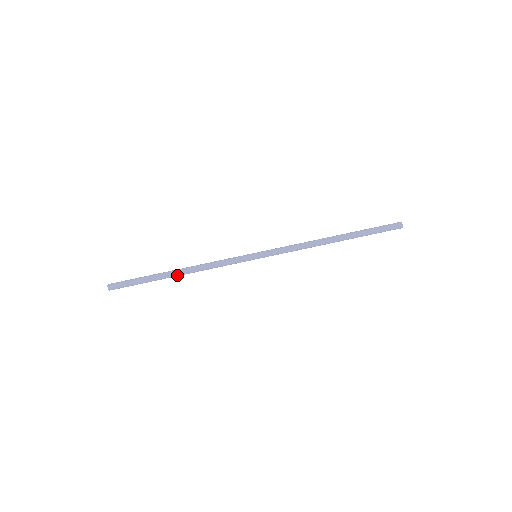
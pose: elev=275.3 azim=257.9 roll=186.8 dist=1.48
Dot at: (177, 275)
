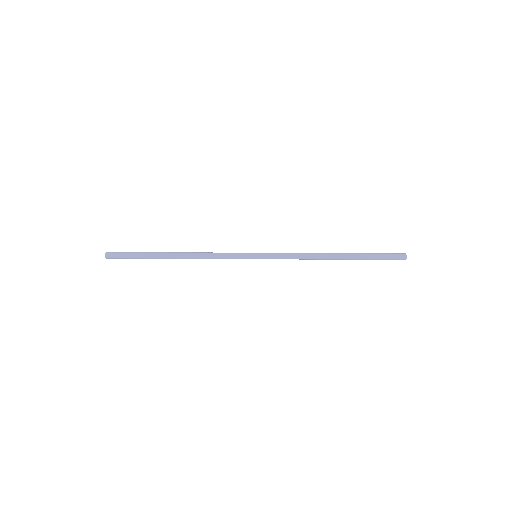
Dot at: (176, 258)
